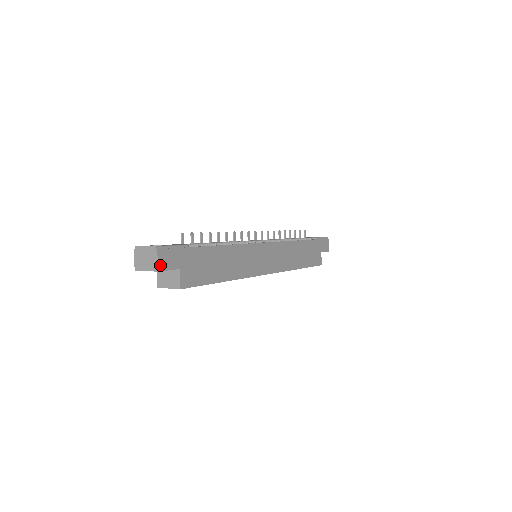
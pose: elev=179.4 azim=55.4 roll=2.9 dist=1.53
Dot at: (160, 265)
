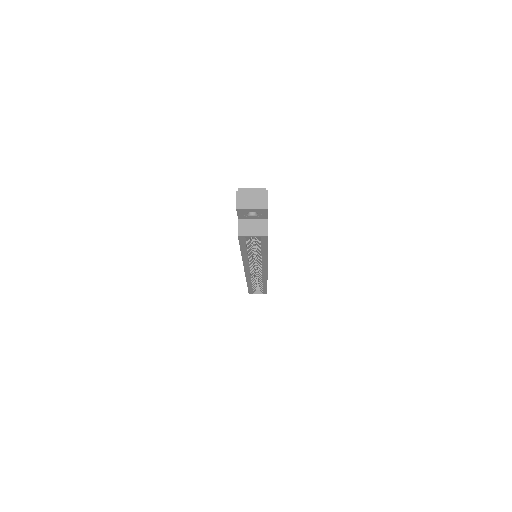
Dot at: (267, 205)
